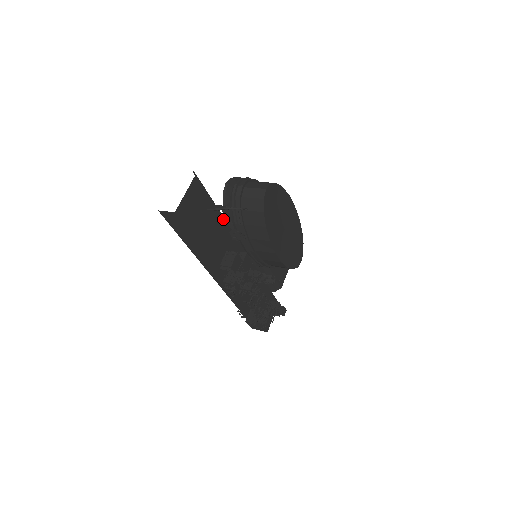
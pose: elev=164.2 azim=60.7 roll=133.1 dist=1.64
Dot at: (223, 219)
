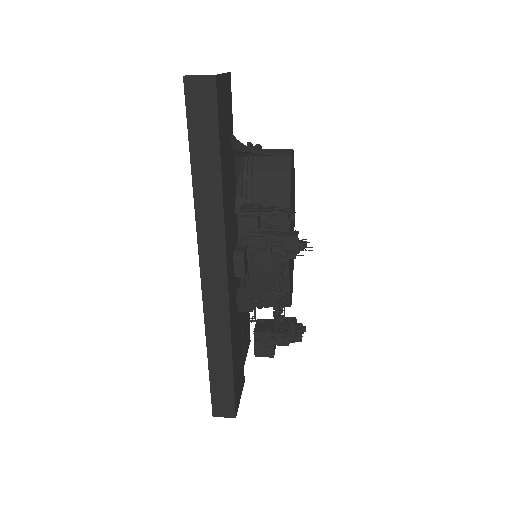
Dot at: (234, 172)
